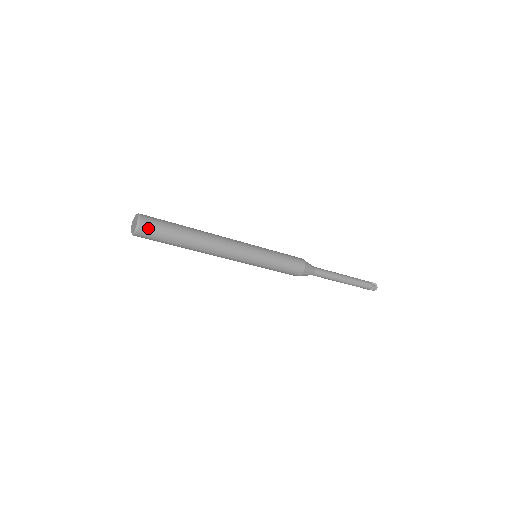
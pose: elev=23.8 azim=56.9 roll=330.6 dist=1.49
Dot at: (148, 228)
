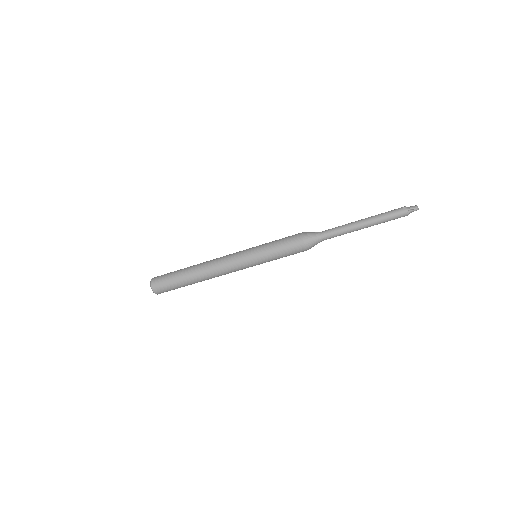
Dot at: (158, 277)
